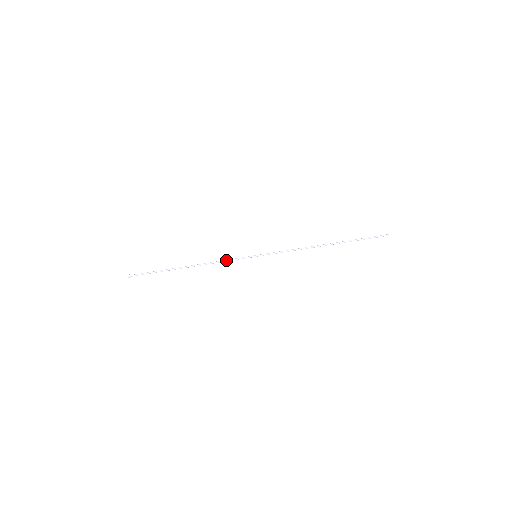
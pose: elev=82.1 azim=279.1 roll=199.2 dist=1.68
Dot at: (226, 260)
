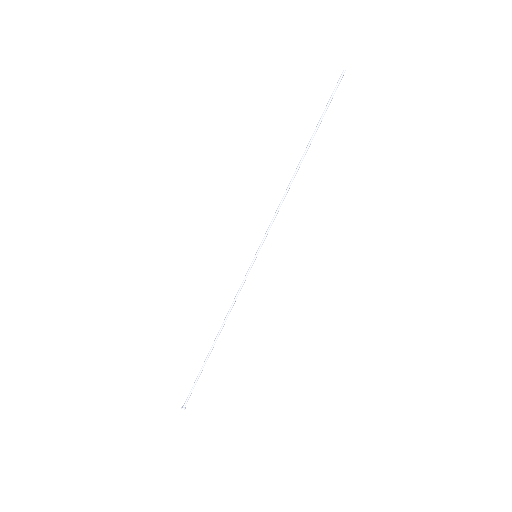
Dot at: (238, 294)
